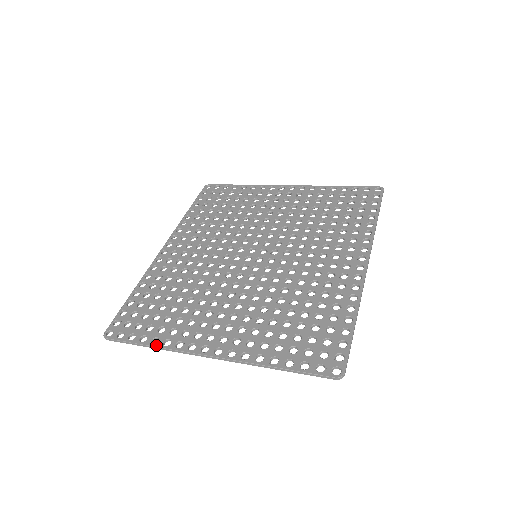
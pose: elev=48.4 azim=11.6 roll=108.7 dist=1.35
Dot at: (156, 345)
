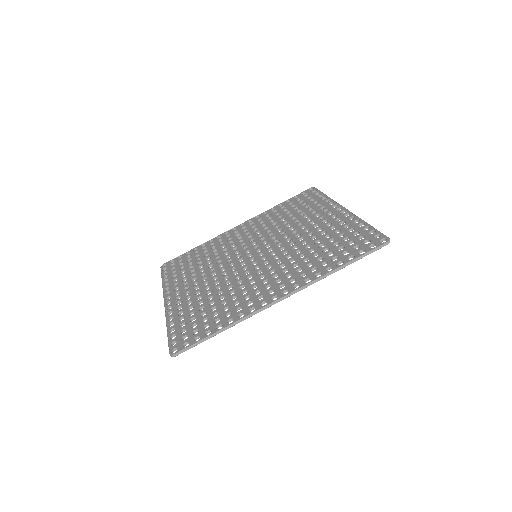
Dot at: (163, 283)
